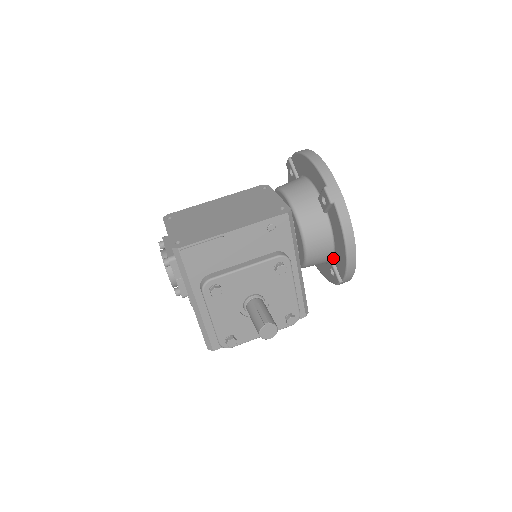
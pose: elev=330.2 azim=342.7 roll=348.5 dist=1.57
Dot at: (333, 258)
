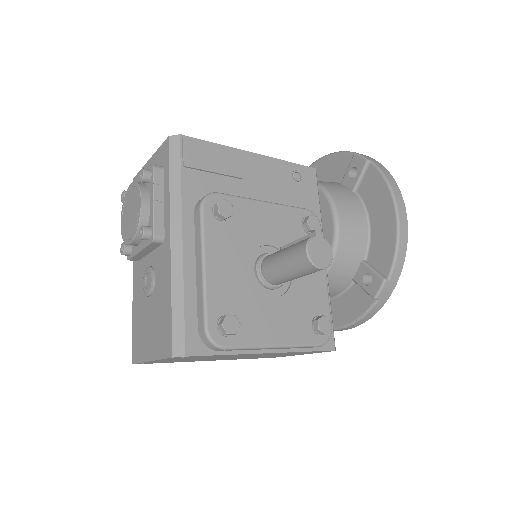
Dot at: (366, 258)
